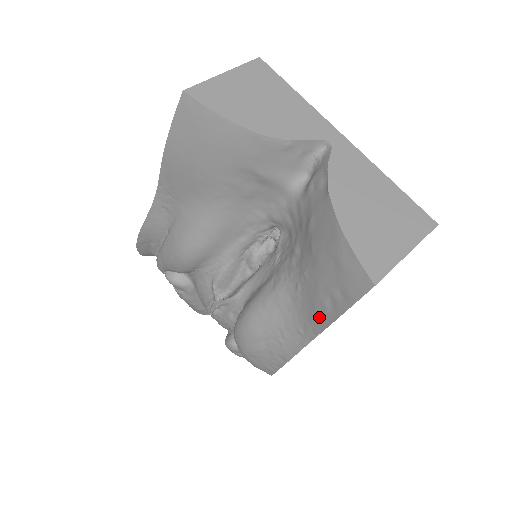
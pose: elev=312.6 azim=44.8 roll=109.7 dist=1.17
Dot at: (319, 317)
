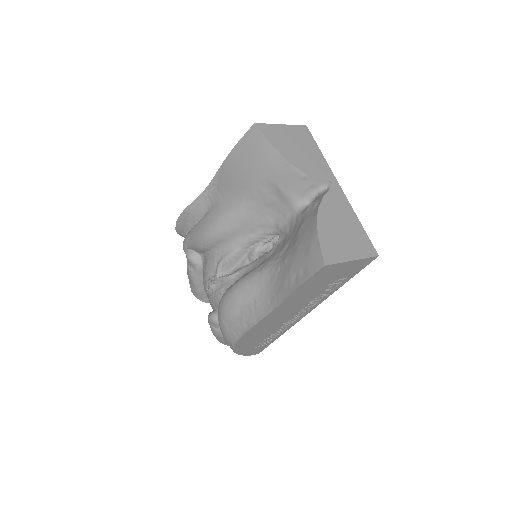
Dot at: (284, 290)
